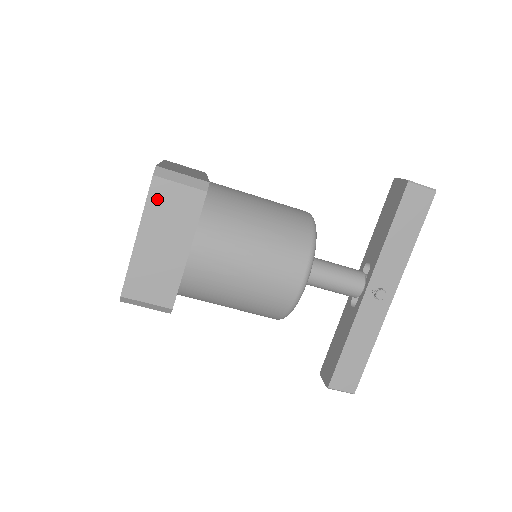
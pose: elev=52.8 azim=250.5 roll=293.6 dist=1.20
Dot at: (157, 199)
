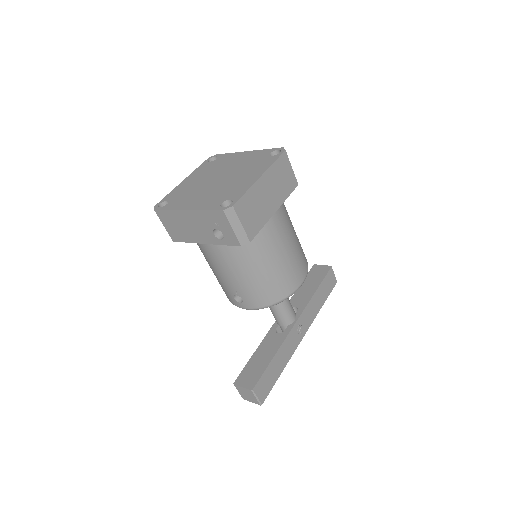
Dot at: (280, 165)
